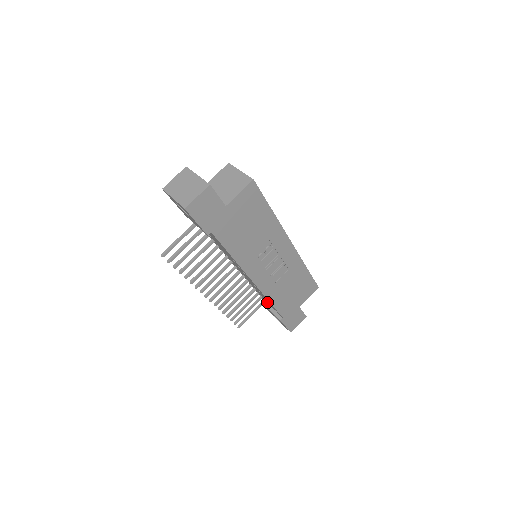
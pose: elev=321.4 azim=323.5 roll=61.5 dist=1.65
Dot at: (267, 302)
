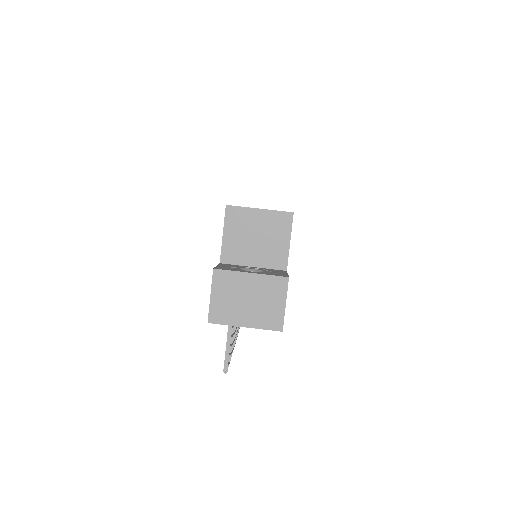
Dot at: occluded
